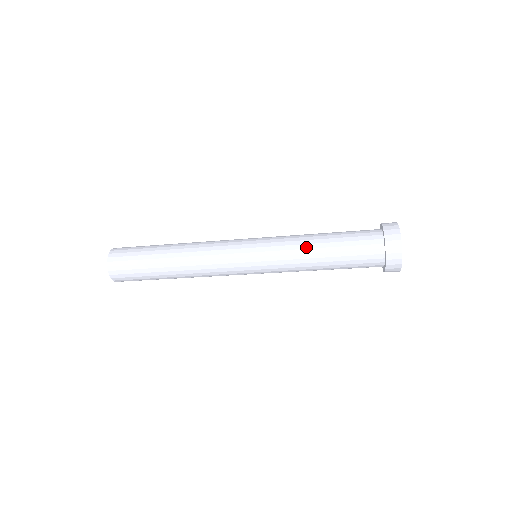
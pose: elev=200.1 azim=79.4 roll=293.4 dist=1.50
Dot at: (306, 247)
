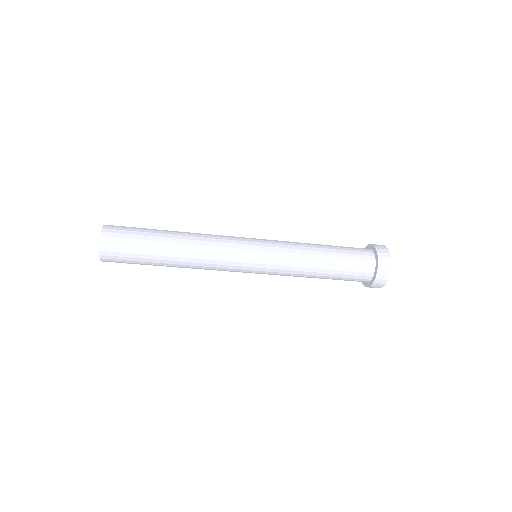
Dot at: (309, 253)
